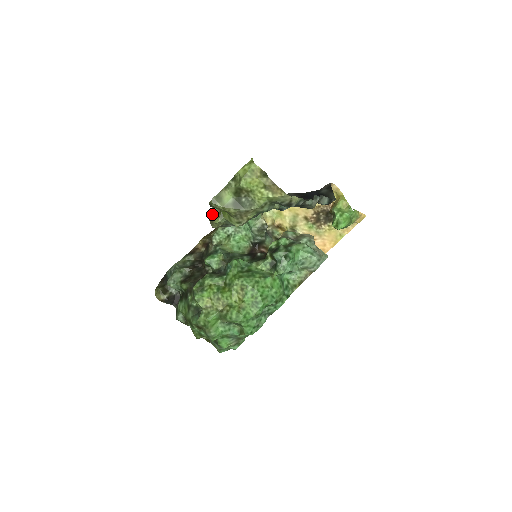
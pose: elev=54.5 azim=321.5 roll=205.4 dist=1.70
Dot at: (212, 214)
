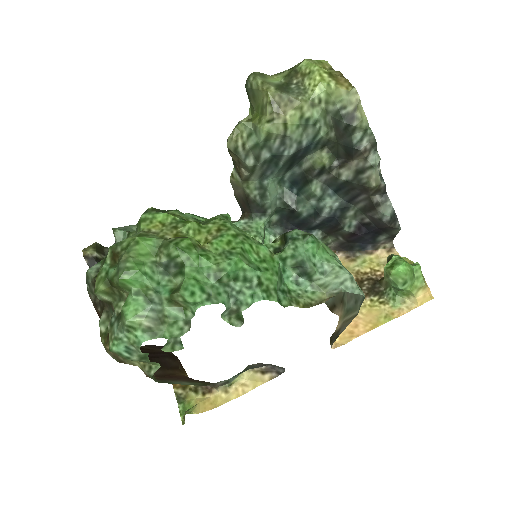
Dot at: occluded
